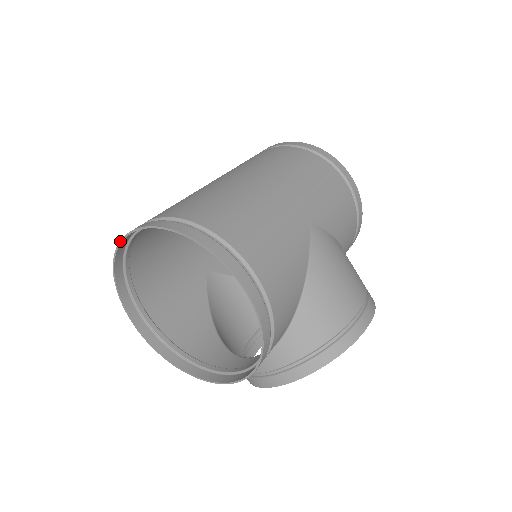
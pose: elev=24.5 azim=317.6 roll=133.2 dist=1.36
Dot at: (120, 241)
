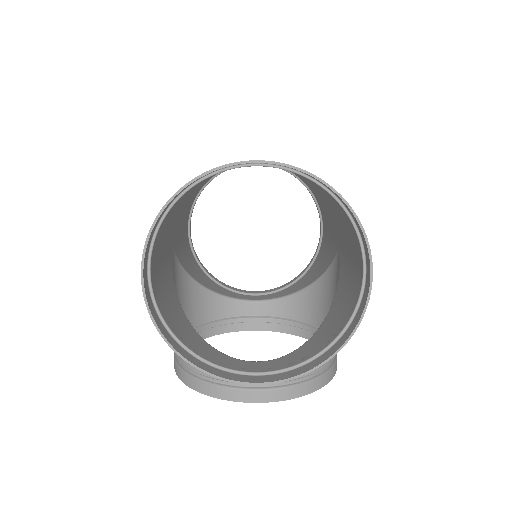
Dot at: (233, 163)
